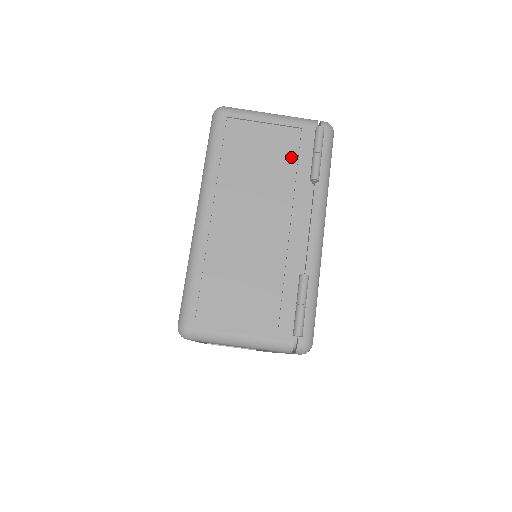
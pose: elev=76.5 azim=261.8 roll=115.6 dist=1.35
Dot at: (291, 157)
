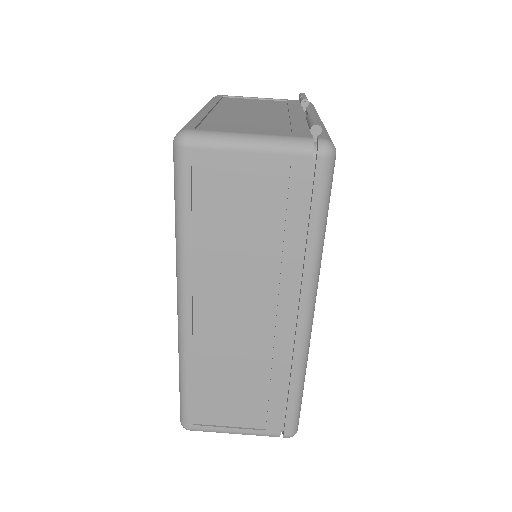
Dot at: (281, 105)
